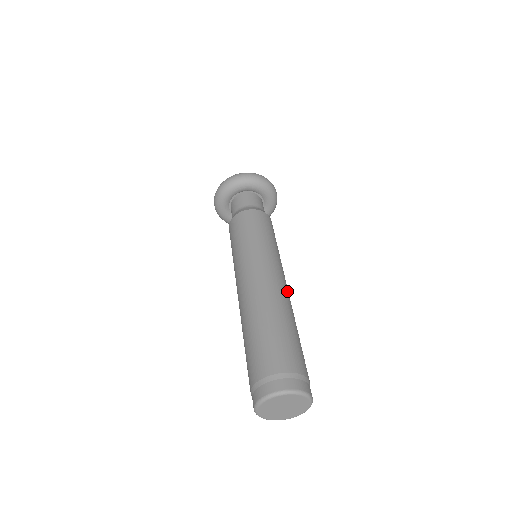
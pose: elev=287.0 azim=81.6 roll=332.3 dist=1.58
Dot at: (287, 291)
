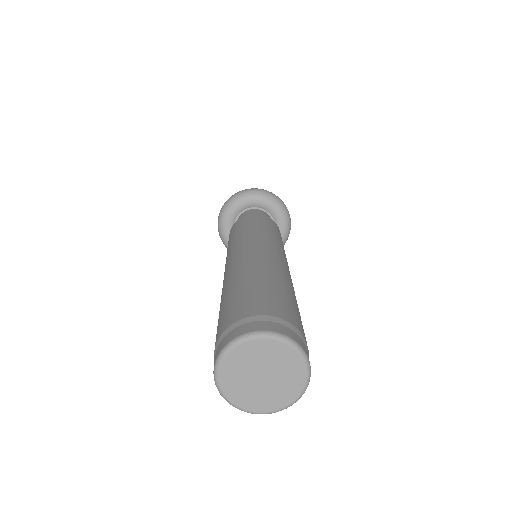
Dot at: (285, 265)
